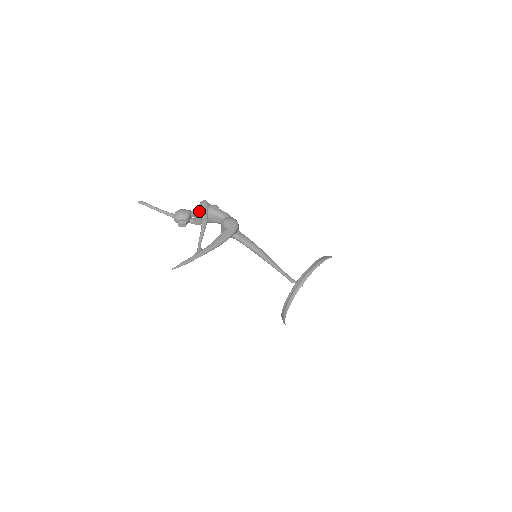
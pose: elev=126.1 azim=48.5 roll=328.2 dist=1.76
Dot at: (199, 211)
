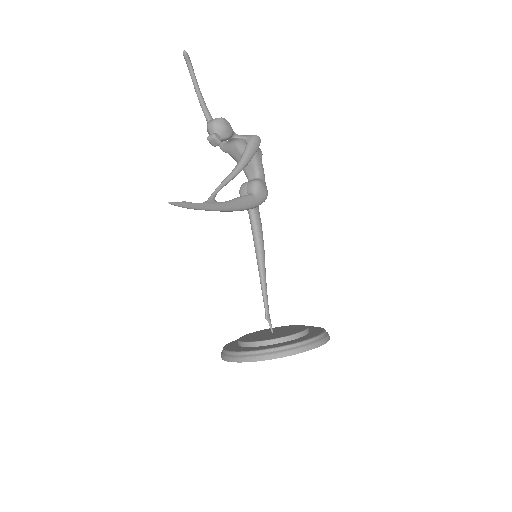
Dot at: (242, 141)
